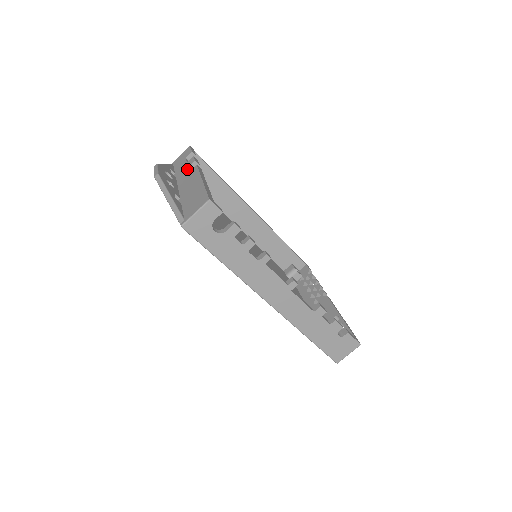
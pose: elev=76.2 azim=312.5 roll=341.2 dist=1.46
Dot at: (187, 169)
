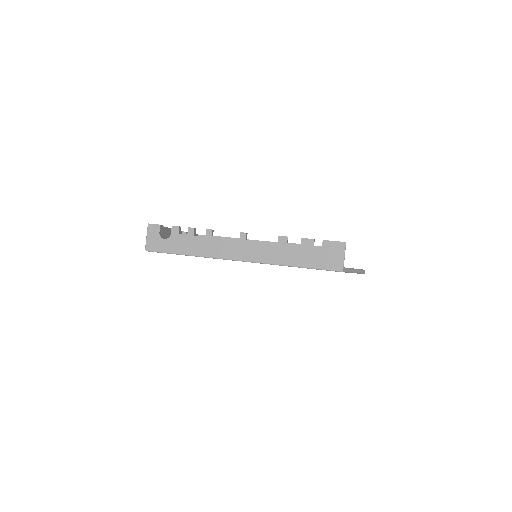
Dot at: occluded
